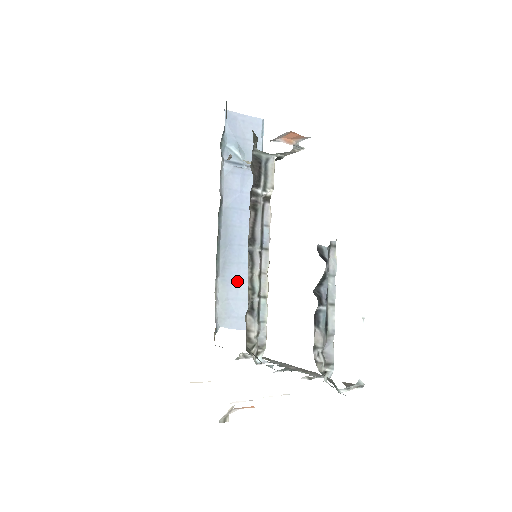
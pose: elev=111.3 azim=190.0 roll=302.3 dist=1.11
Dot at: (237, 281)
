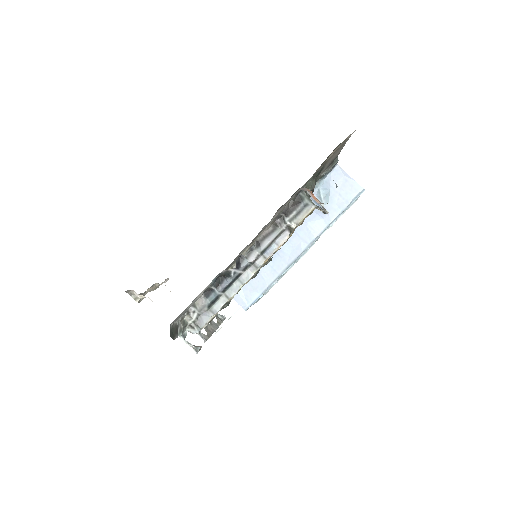
Dot at: (258, 273)
